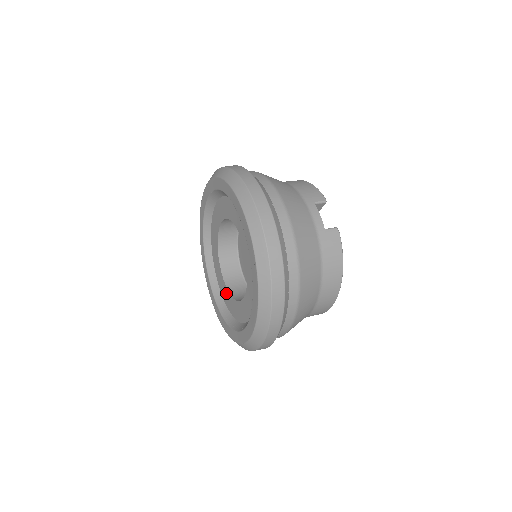
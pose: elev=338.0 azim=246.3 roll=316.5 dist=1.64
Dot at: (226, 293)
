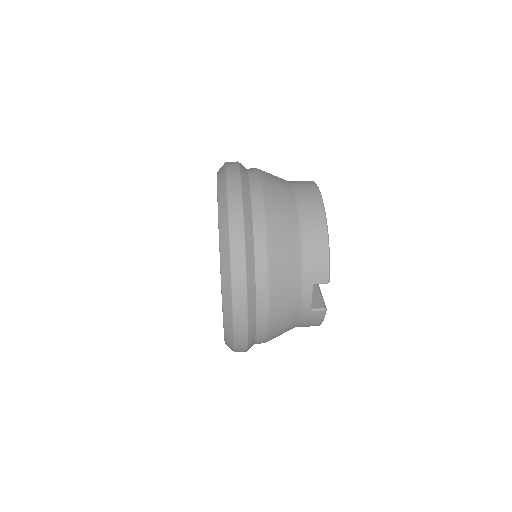
Dot at: occluded
